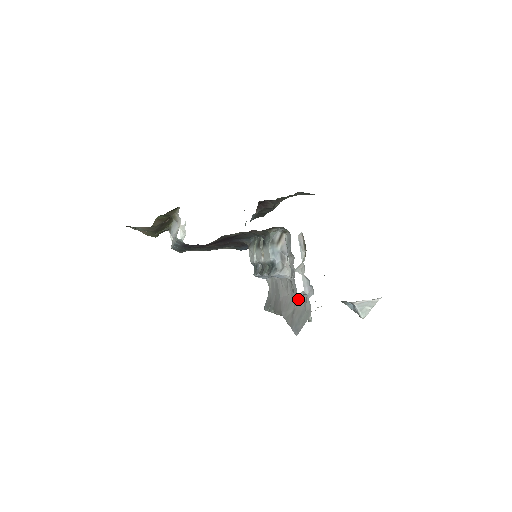
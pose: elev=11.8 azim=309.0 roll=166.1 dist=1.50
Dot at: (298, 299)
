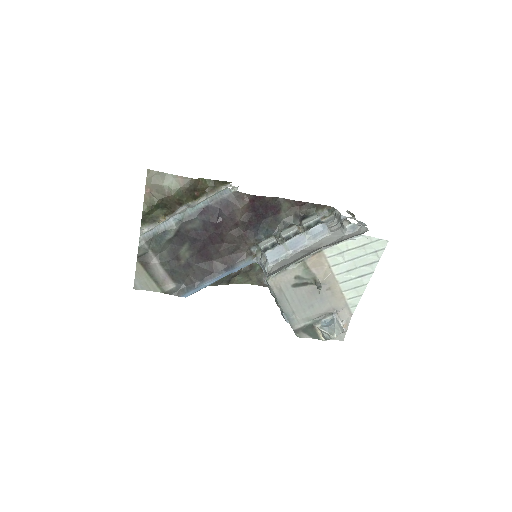
Dot at: (345, 236)
